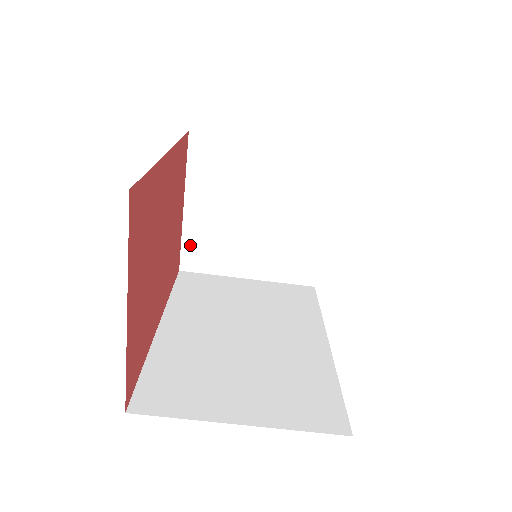
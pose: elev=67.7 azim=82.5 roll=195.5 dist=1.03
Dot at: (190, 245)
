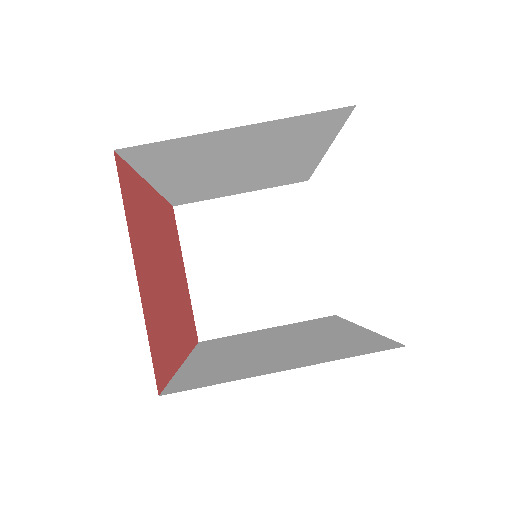
Dot at: (202, 311)
